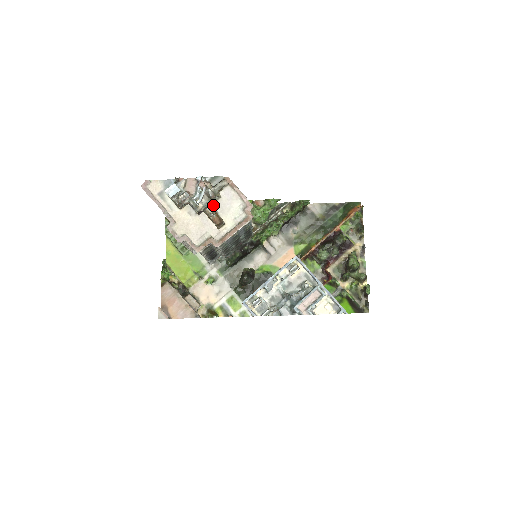
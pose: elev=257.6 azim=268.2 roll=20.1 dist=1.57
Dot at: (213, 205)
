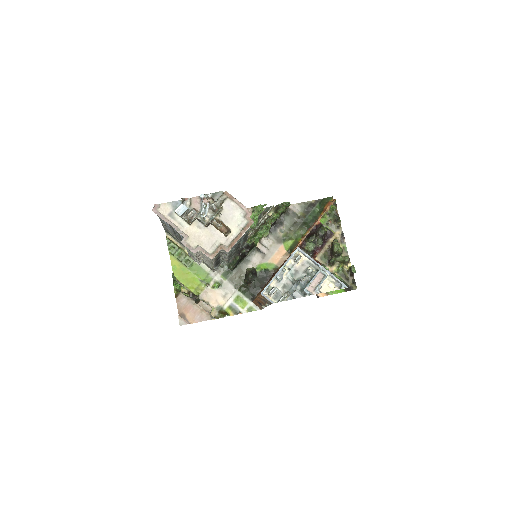
Dot at: (218, 217)
